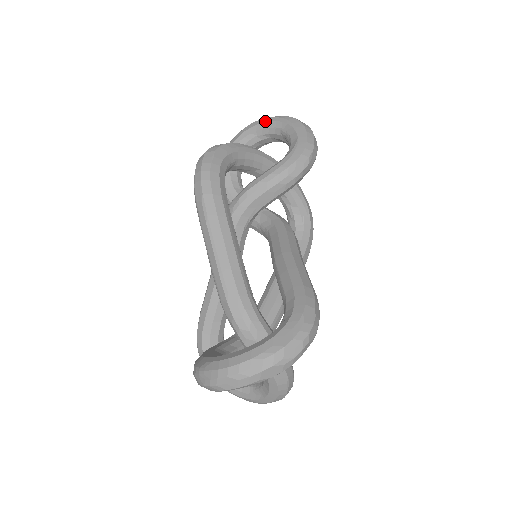
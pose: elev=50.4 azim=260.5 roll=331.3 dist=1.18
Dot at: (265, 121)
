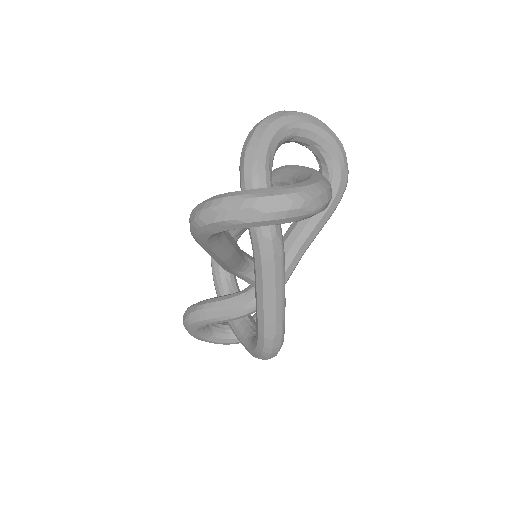
Dot at: occluded
